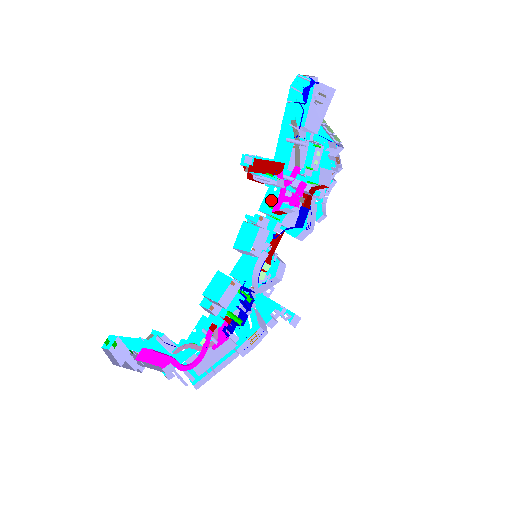
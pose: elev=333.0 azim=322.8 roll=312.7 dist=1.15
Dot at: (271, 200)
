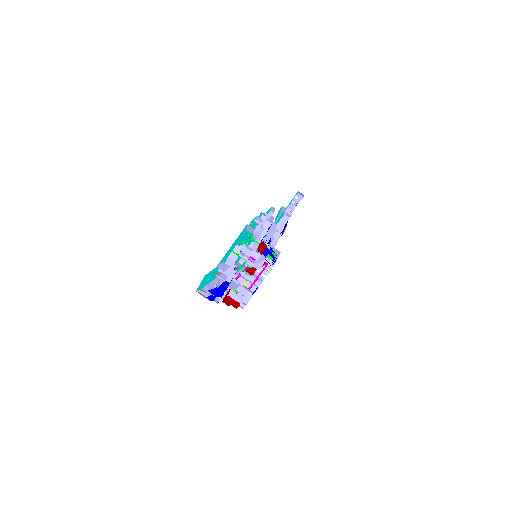
Dot at: (239, 257)
